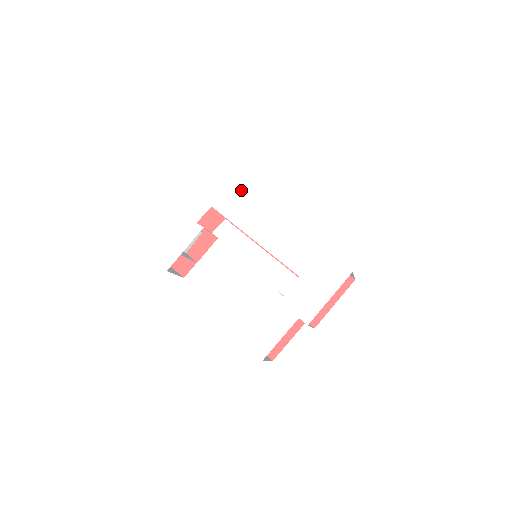
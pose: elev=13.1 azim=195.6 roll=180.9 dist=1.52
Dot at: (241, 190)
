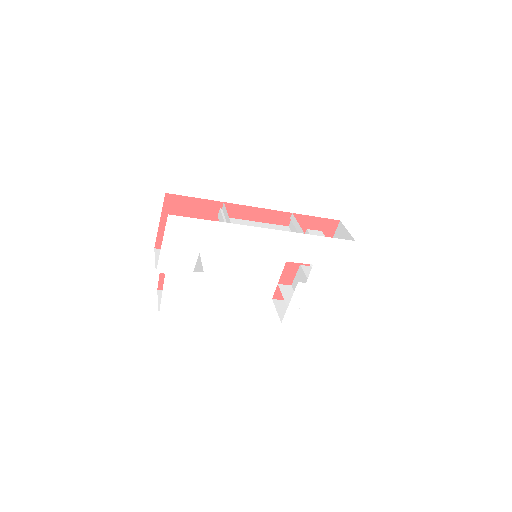
Dot at: (222, 225)
